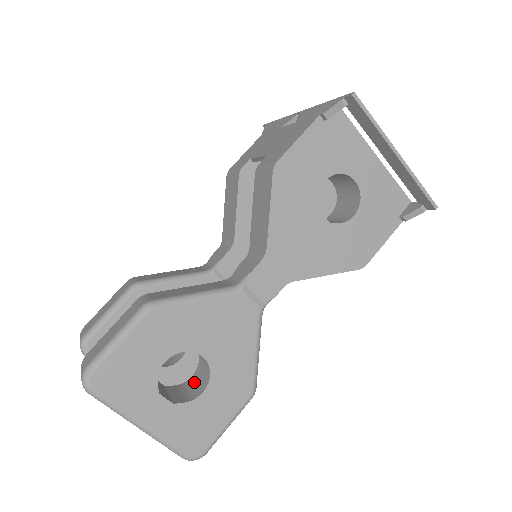
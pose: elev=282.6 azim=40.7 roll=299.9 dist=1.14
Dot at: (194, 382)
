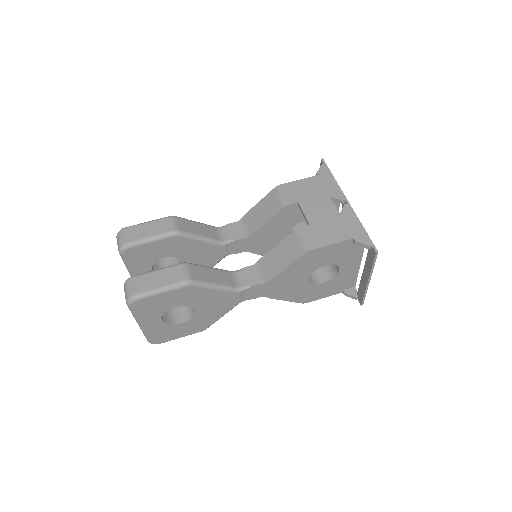
Dot at: (177, 308)
